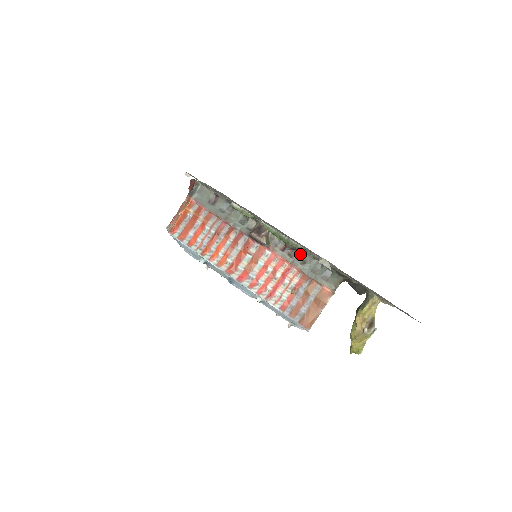
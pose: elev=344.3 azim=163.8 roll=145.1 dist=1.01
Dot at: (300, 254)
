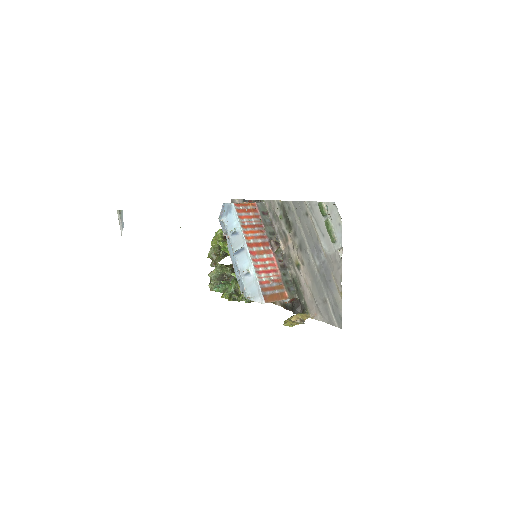
Dot at: (286, 270)
